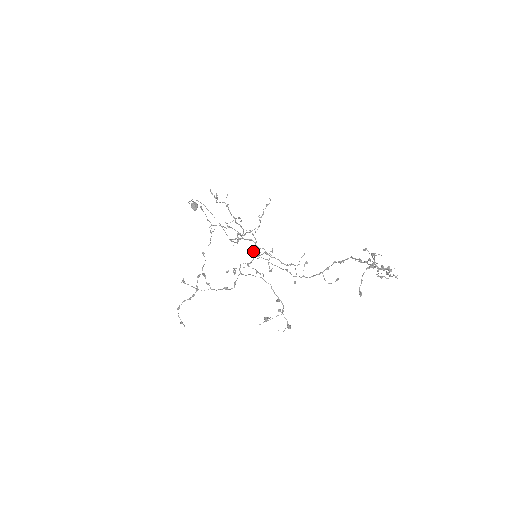
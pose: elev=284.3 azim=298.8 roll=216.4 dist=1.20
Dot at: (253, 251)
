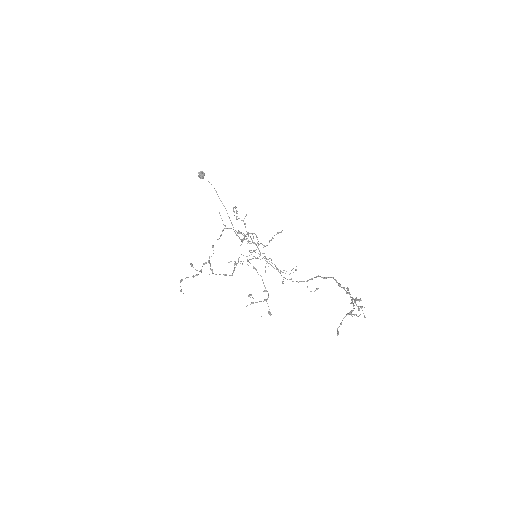
Dot at: (254, 251)
